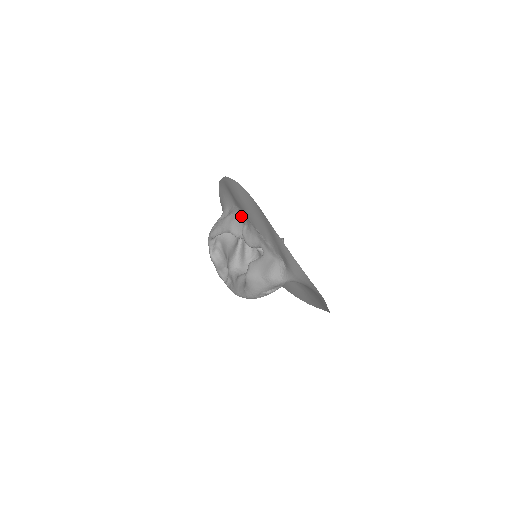
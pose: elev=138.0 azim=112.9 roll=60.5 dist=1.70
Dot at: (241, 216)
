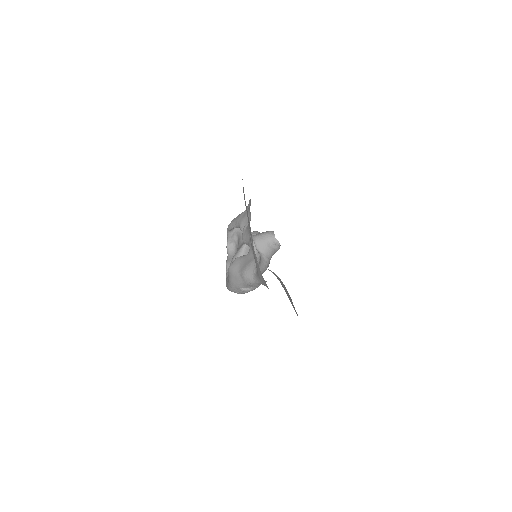
Dot at: (250, 214)
